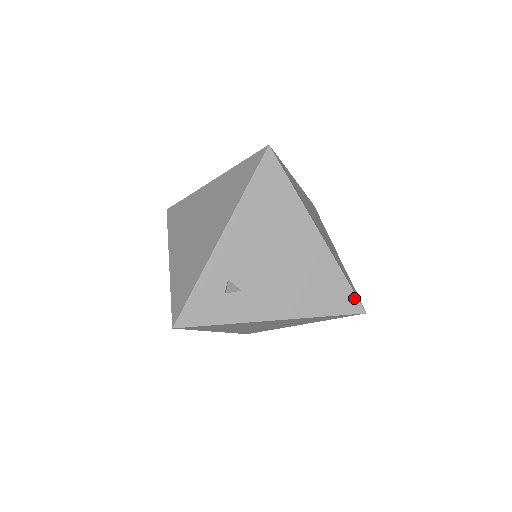
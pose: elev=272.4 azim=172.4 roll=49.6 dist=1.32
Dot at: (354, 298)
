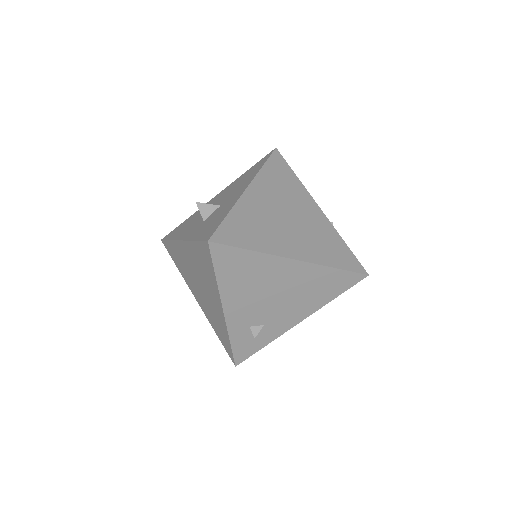
Dot at: (353, 274)
